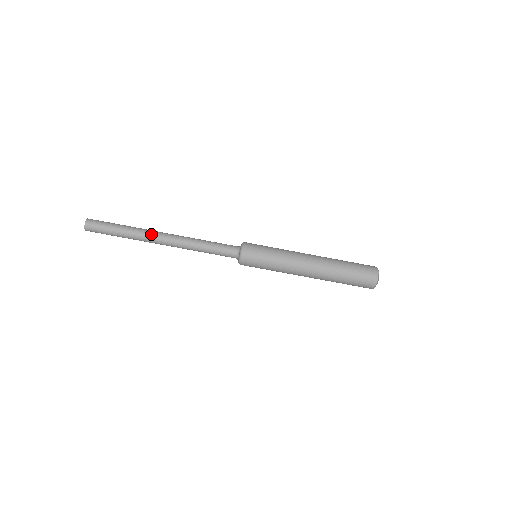
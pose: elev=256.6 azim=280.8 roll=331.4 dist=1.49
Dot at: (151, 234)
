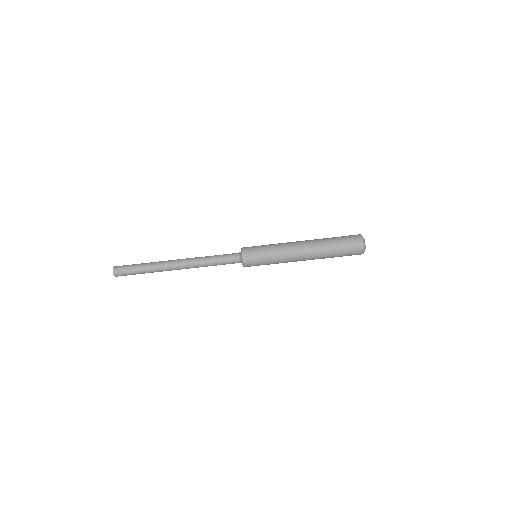
Dot at: (166, 264)
